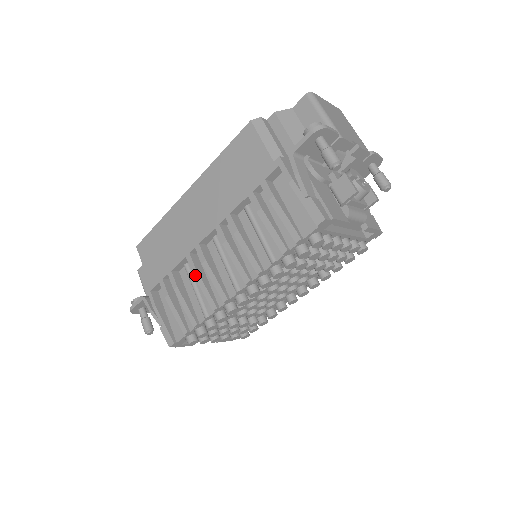
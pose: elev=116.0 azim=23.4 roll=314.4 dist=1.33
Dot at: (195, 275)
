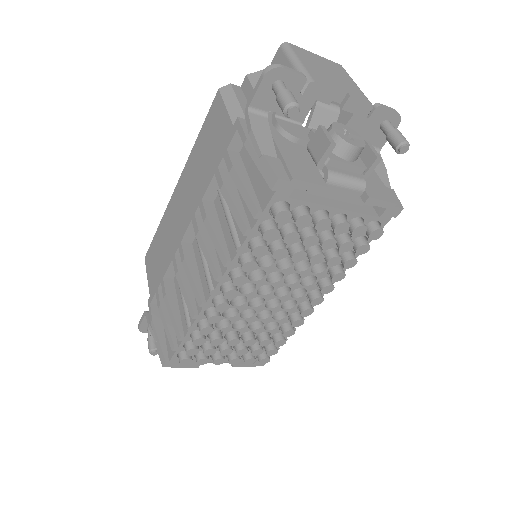
Dot at: (177, 278)
